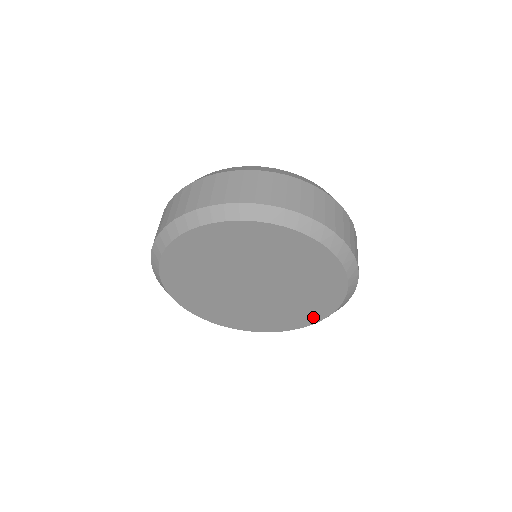
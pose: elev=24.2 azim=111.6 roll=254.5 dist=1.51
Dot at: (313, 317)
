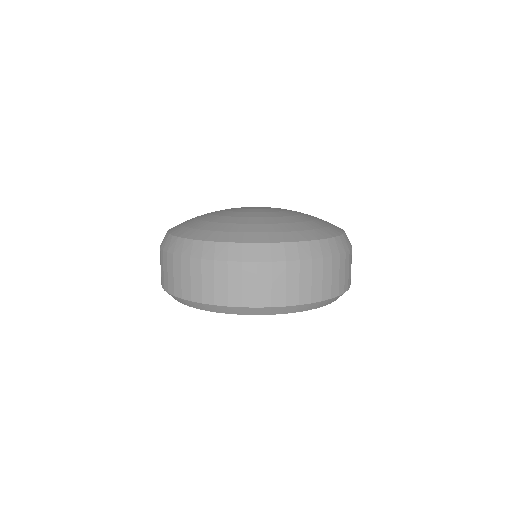
Dot at: occluded
